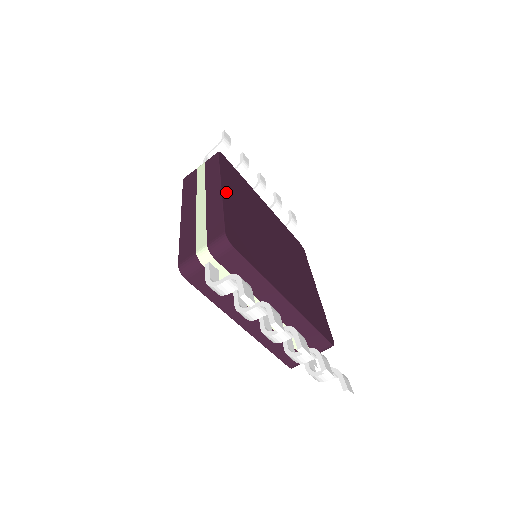
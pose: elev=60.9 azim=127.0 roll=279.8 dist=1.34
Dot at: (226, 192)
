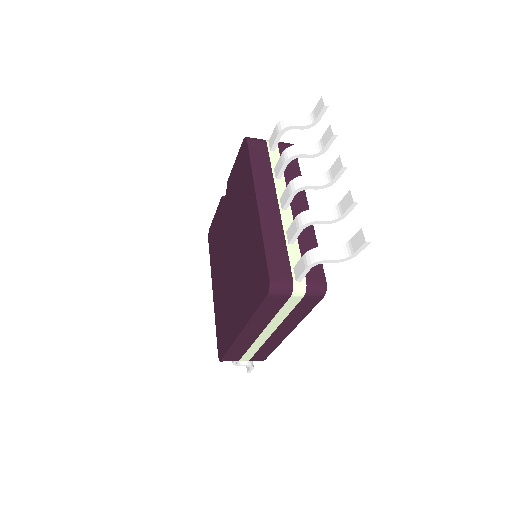
Dot at: occluded
